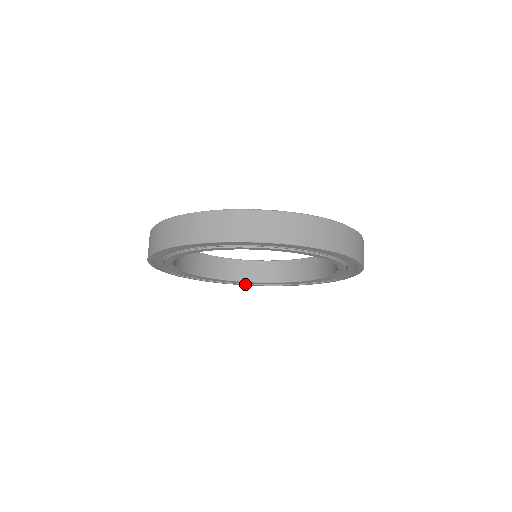
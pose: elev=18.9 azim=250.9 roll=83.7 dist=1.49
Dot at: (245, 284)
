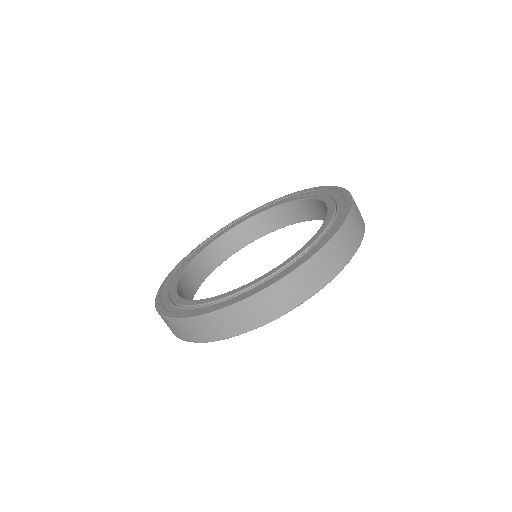
Dot at: occluded
